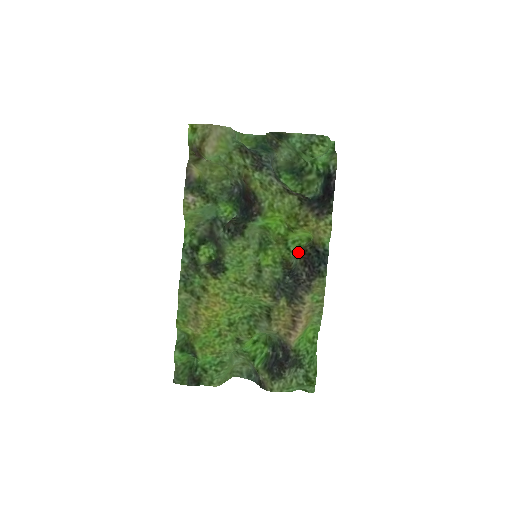
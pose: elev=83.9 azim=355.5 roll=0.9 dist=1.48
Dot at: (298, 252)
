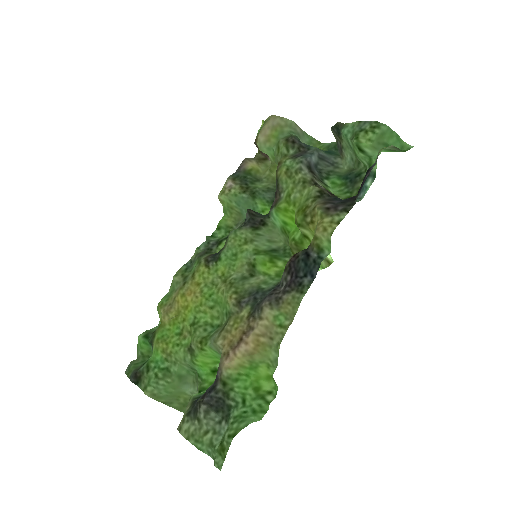
Dot at: occluded
